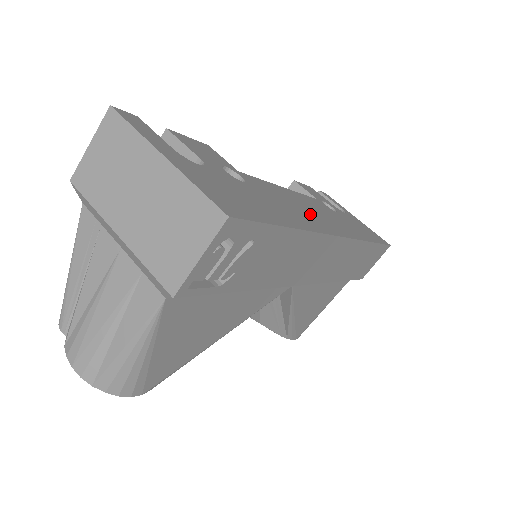
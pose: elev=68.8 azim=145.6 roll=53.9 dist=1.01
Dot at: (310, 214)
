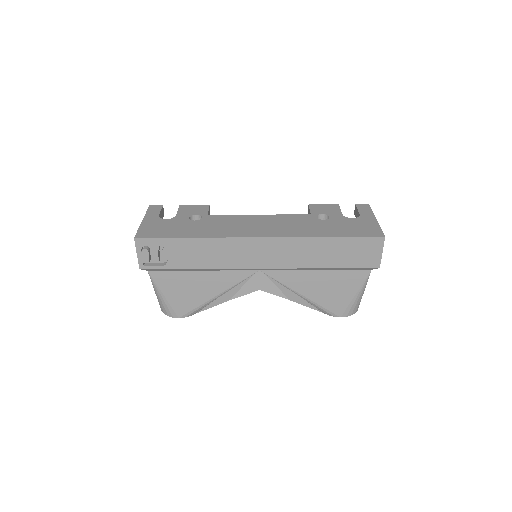
Dot at: (245, 228)
